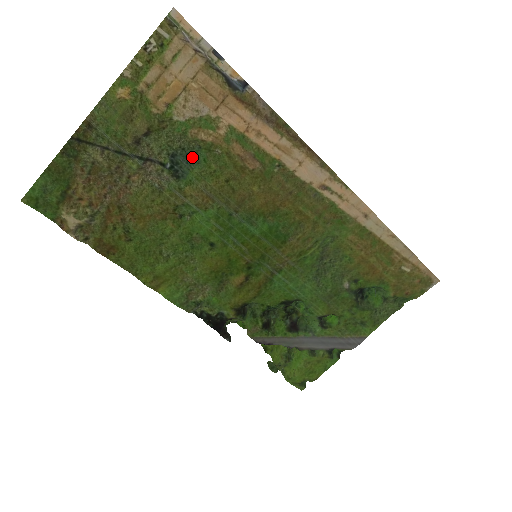
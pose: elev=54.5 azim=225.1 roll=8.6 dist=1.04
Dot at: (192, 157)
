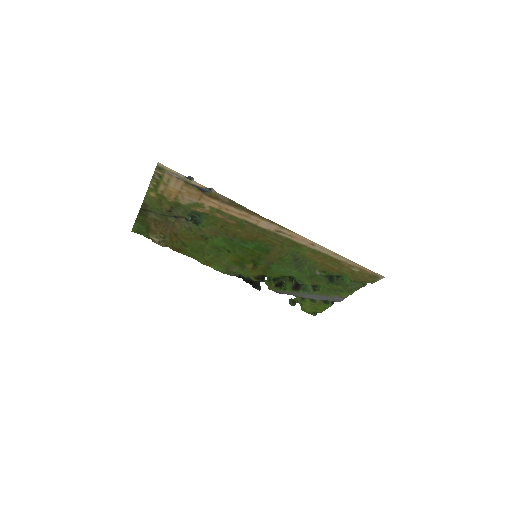
Dot at: (200, 215)
